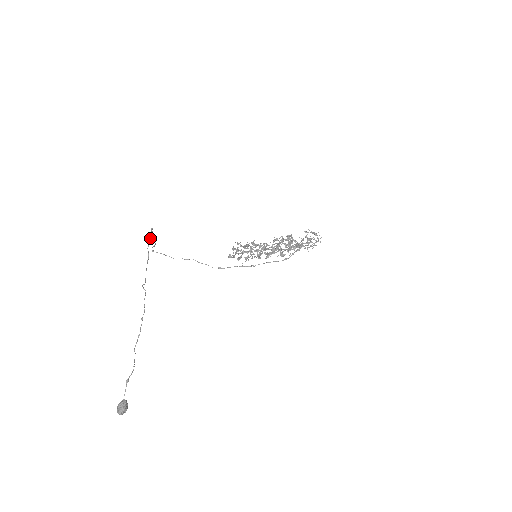
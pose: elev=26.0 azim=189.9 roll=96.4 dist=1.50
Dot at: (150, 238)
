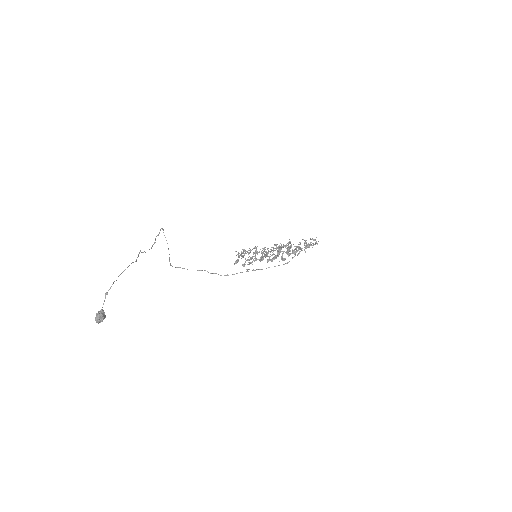
Dot at: (159, 233)
